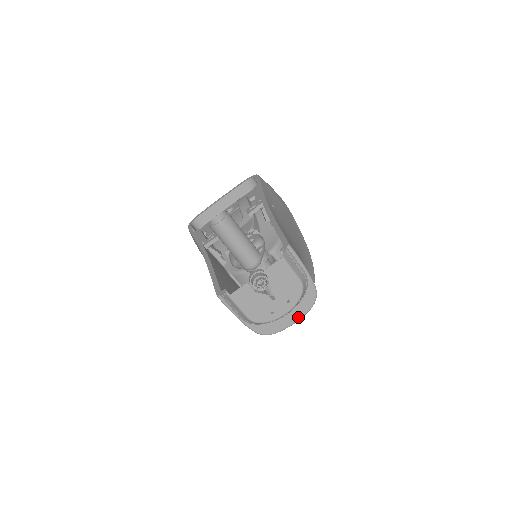
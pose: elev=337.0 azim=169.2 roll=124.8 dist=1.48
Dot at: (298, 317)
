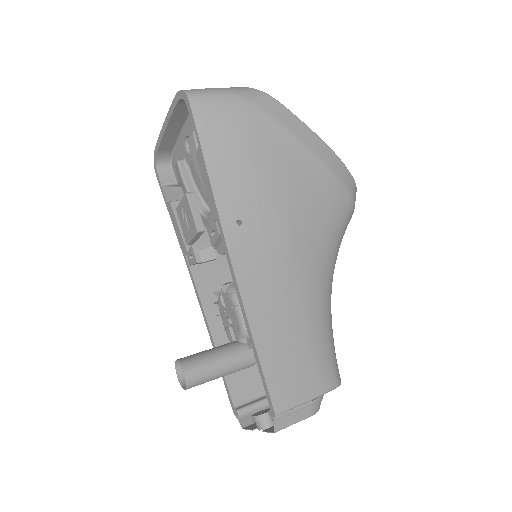
Dot at: occluded
